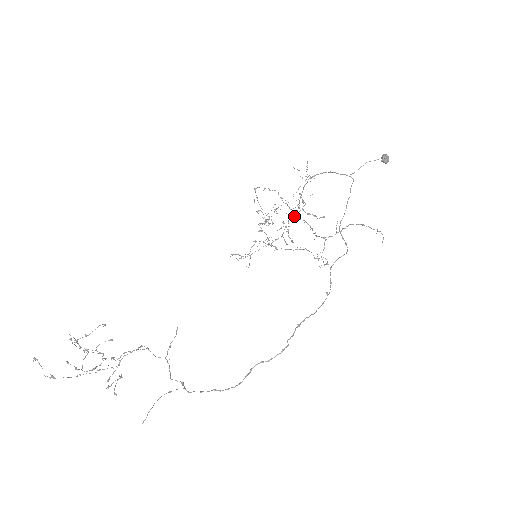
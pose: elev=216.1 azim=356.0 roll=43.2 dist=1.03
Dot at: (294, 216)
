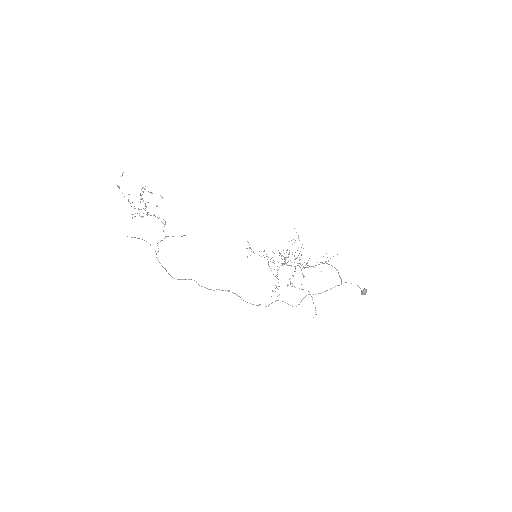
Dot at: occluded
